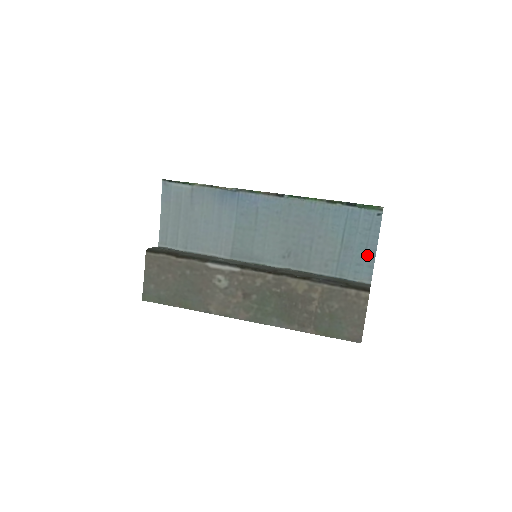
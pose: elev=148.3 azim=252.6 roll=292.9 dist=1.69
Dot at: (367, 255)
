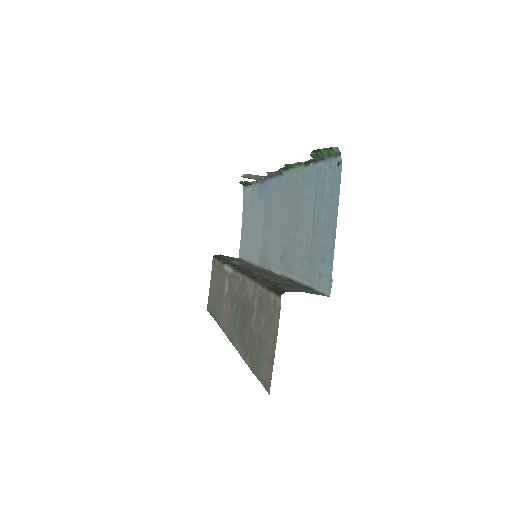
Dot at: (329, 242)
